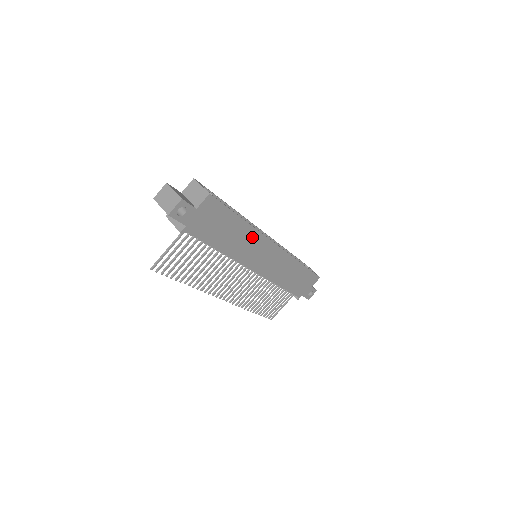
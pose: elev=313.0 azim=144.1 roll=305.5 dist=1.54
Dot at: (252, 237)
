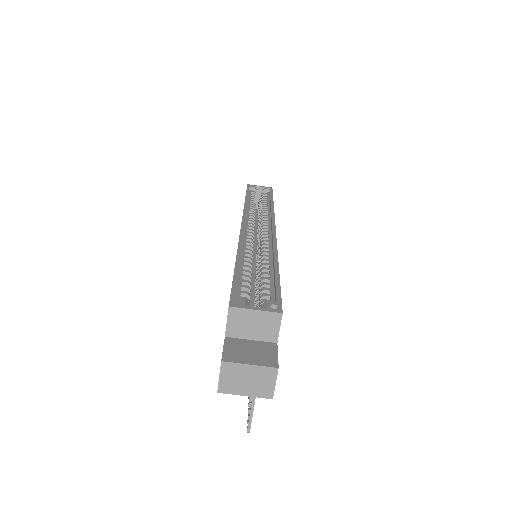
Dot at: occluded
